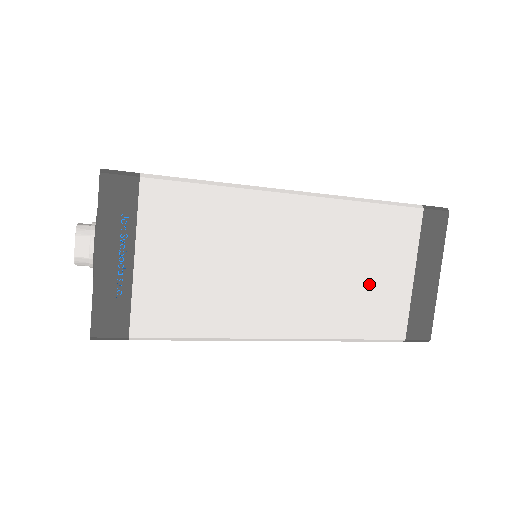
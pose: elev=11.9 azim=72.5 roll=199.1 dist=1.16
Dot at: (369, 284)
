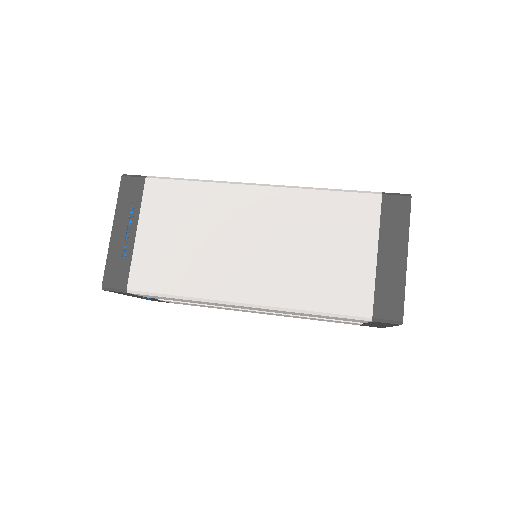
Dot at: (329, 261)
